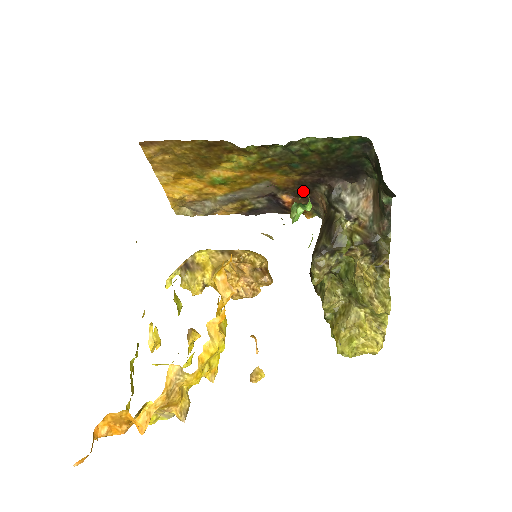
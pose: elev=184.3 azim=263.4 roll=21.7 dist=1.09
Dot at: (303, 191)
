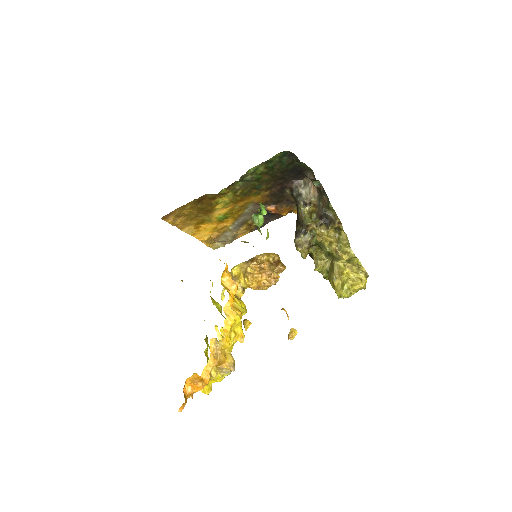
Dot at: (278, 198)
